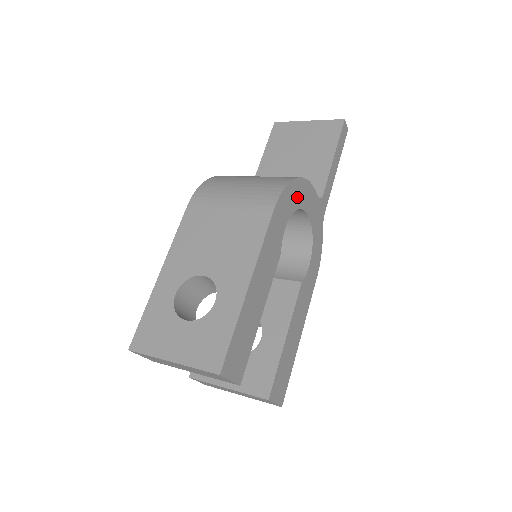
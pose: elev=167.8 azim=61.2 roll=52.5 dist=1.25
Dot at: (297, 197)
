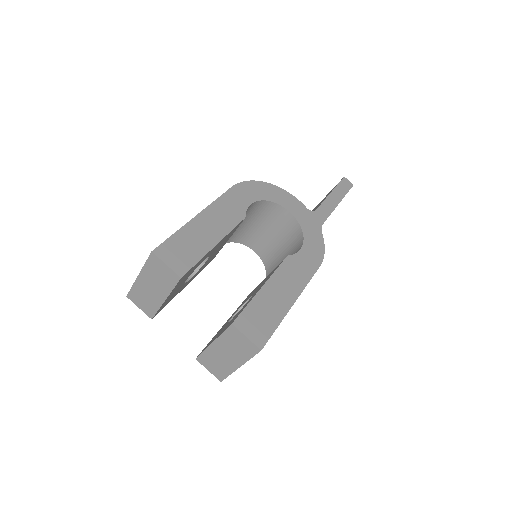
Dot at: (268, 194)
